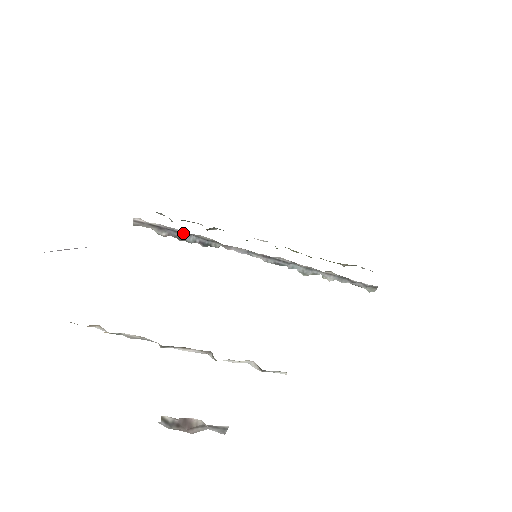
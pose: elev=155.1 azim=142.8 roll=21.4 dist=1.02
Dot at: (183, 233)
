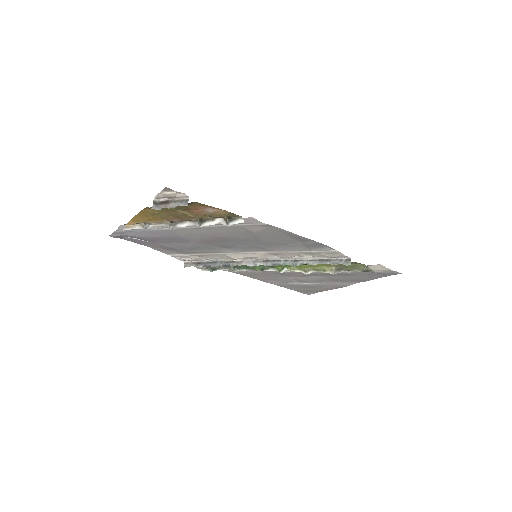
Dot at: (212, 262)
